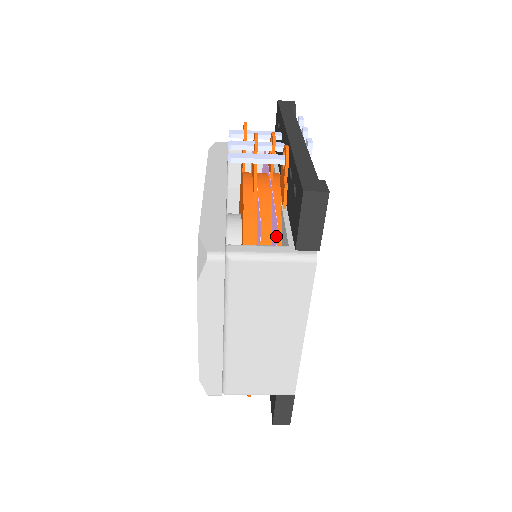
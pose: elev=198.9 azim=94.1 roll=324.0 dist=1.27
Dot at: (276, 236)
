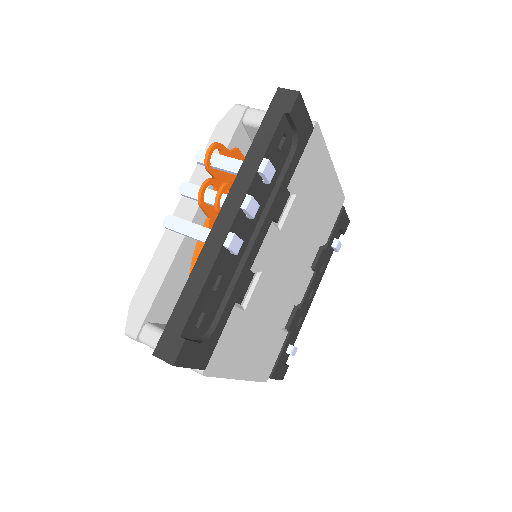
Dot at: occluded
